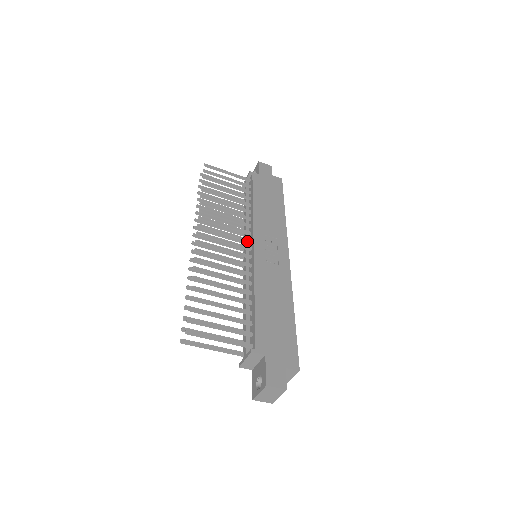
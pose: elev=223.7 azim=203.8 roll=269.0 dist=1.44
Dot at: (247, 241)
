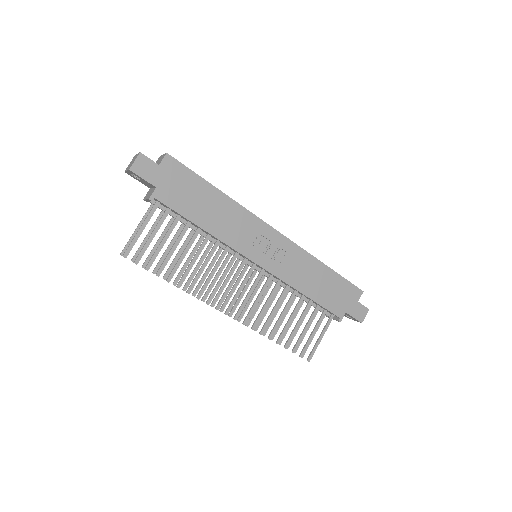
Dot at: (245, 263)
